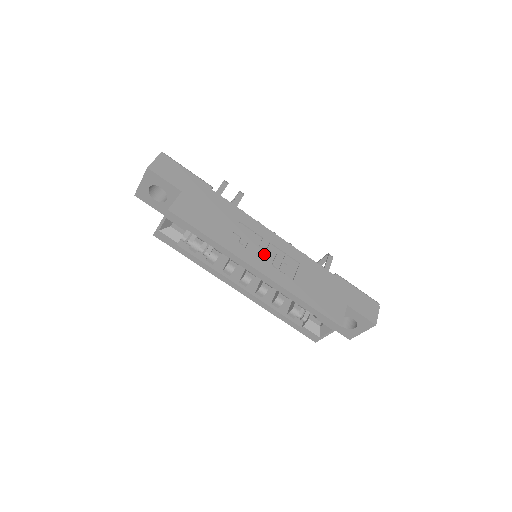
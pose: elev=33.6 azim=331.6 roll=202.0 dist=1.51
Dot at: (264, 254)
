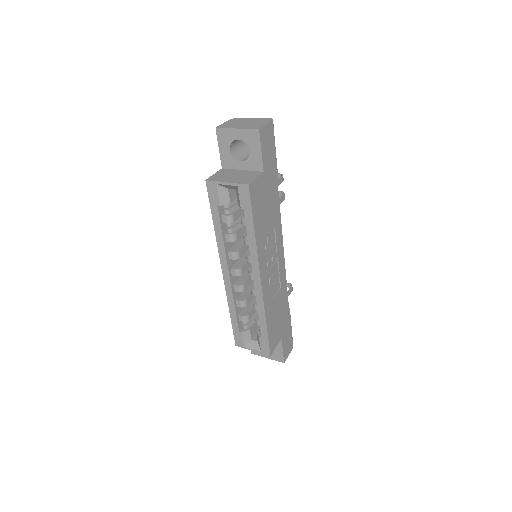
Dot at: (271, 267)
